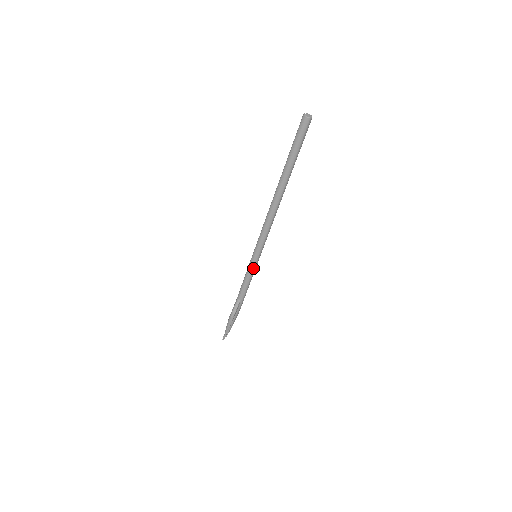
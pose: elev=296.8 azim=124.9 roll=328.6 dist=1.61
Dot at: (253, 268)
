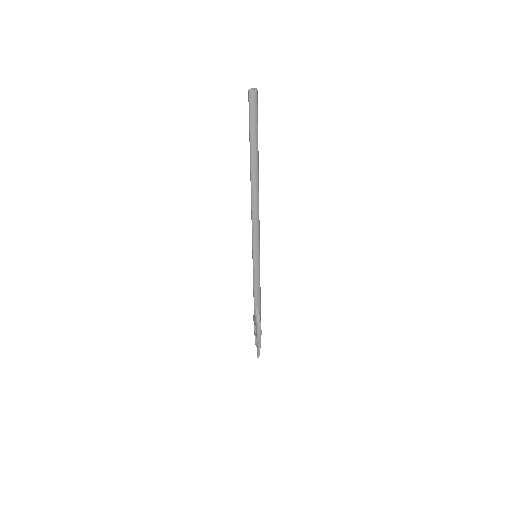
Dot at: (259, 269)
